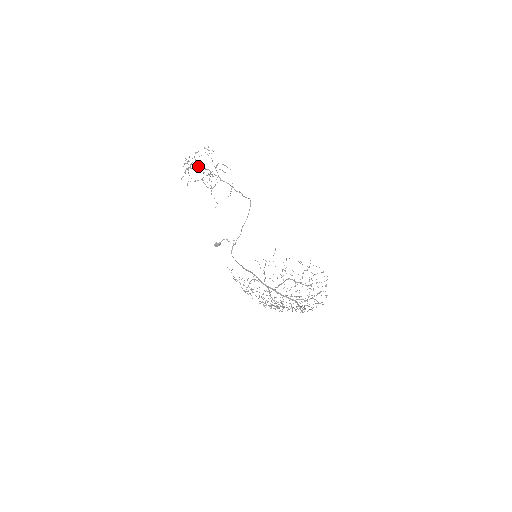
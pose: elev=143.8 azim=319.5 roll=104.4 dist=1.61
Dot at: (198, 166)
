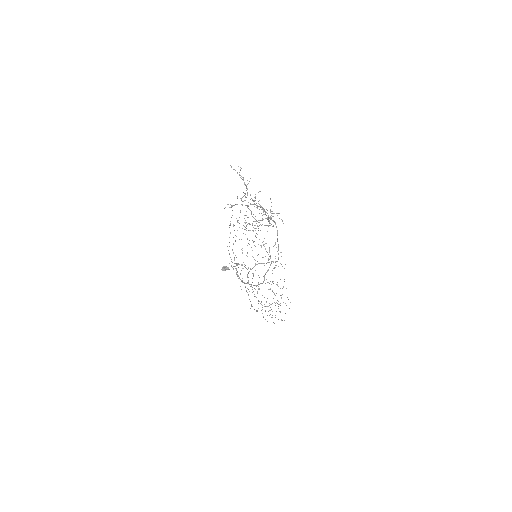
Dot at: occluded
